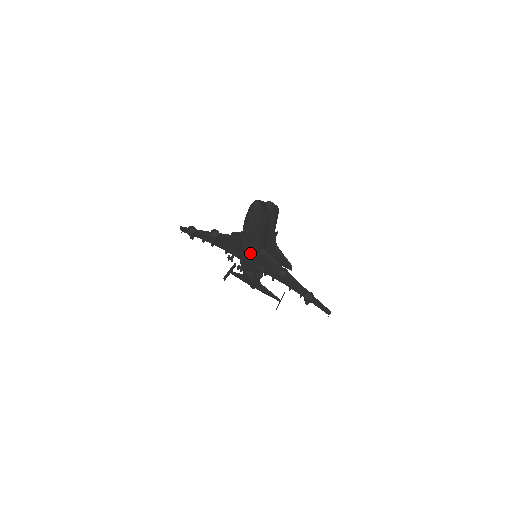
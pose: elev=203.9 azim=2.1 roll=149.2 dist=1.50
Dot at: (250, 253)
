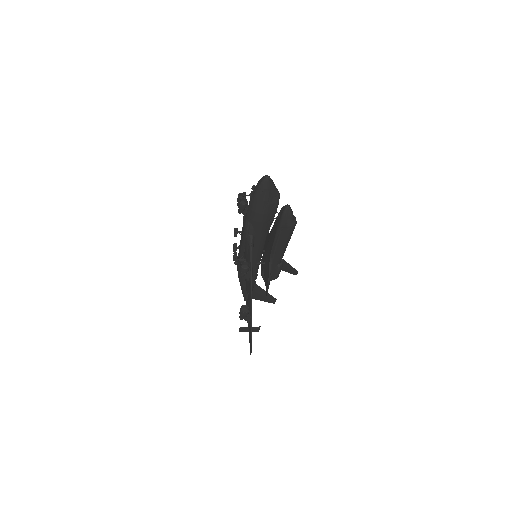
Dot at: (243, 232)
